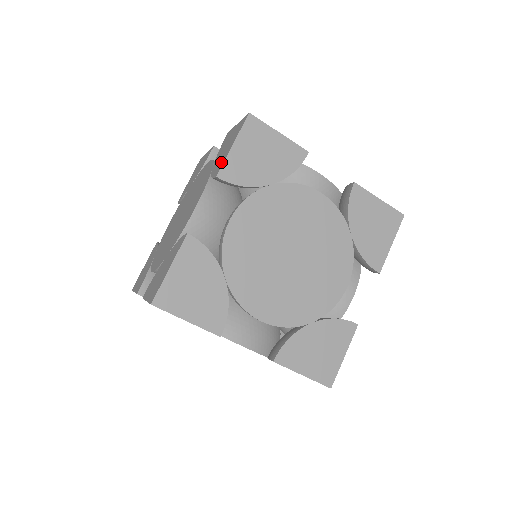
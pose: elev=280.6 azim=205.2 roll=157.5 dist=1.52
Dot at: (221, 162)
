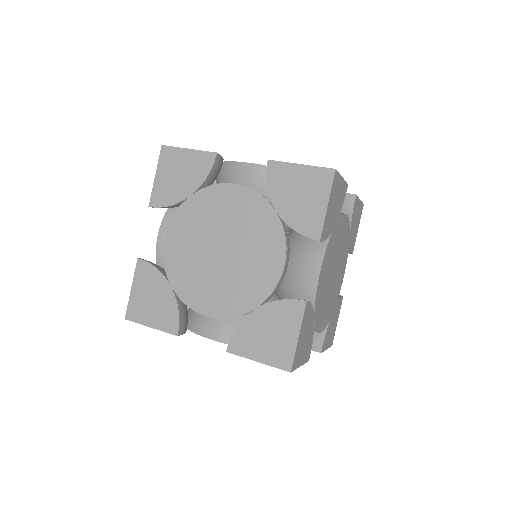
Dot at: occluded
